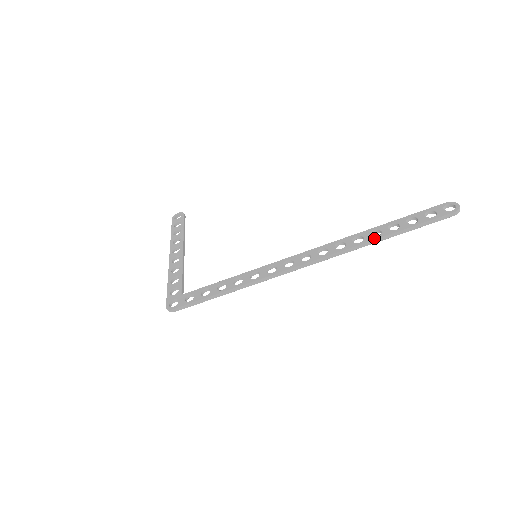
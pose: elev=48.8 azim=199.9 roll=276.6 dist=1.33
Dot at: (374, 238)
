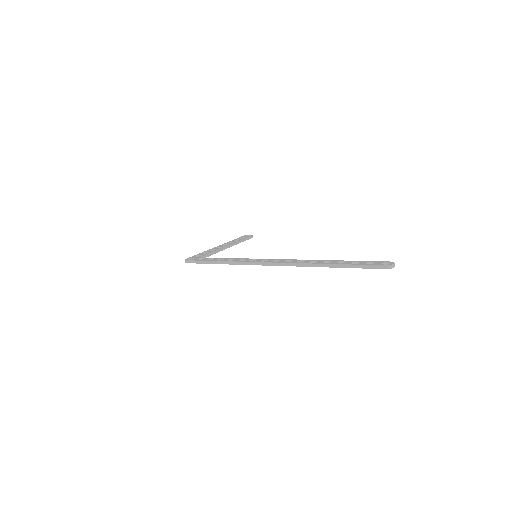
Dot at: (323, 263)
